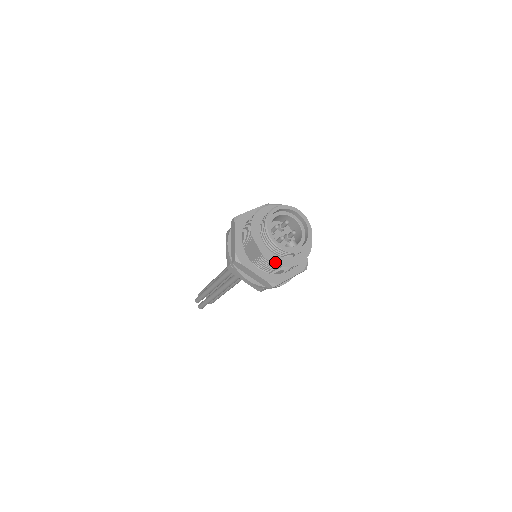
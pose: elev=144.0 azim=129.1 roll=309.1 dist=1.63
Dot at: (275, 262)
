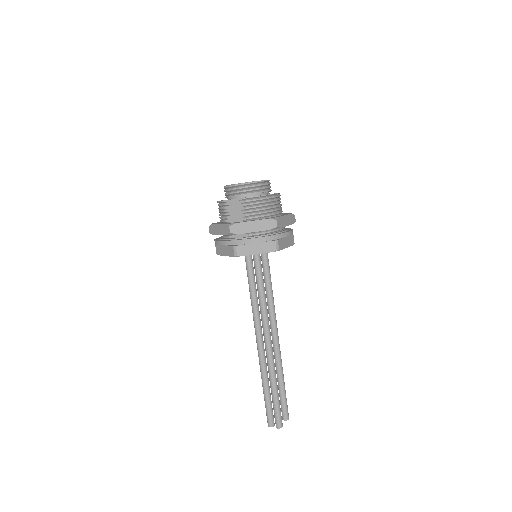
Dot at: (256, 196)
